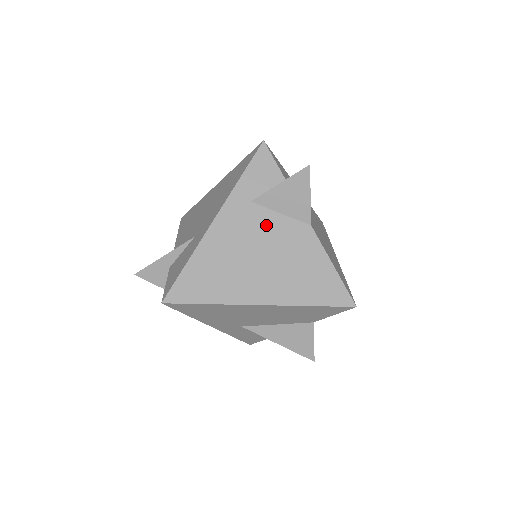
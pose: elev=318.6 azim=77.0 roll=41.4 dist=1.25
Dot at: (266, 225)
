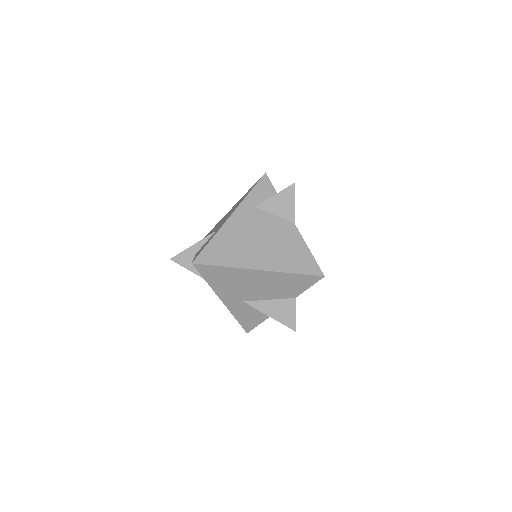
Dot at: (265, 221)
